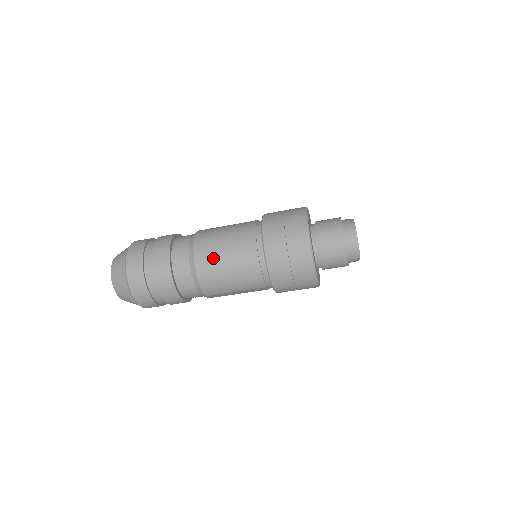
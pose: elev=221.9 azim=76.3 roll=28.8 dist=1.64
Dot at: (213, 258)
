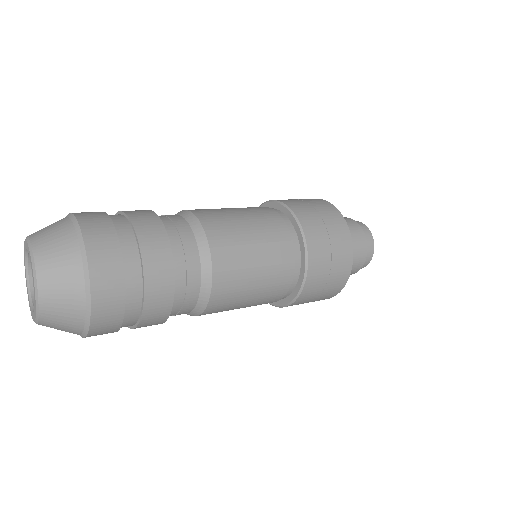
Dot at: occluded
